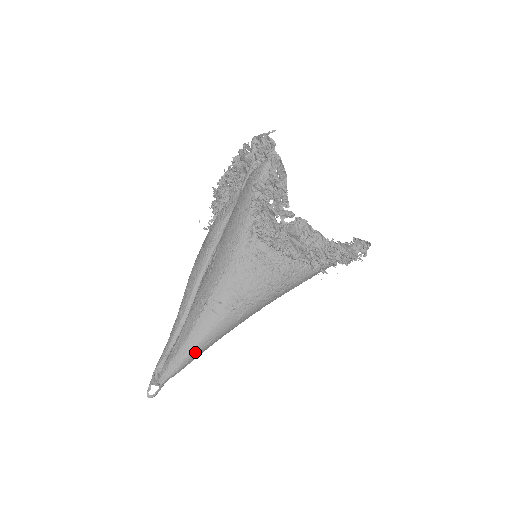
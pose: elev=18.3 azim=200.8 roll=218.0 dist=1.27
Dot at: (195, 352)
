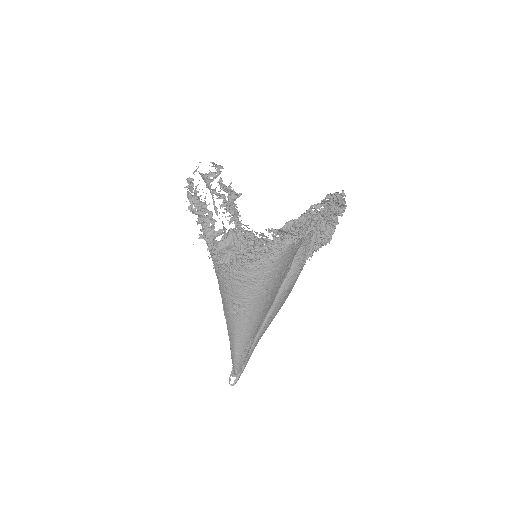
Dot at: (238, 349)
